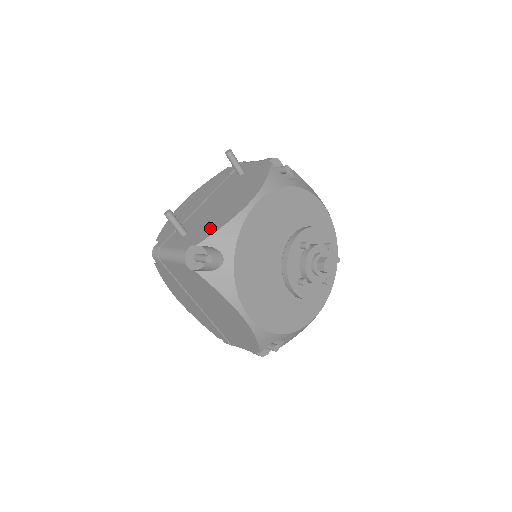
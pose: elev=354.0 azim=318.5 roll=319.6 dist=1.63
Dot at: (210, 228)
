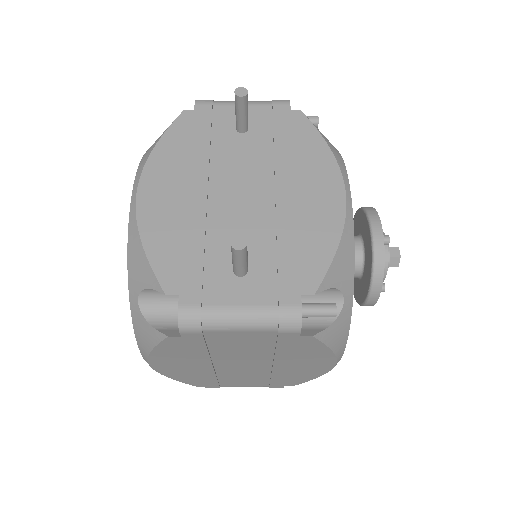
Dot at: (309, 253)
